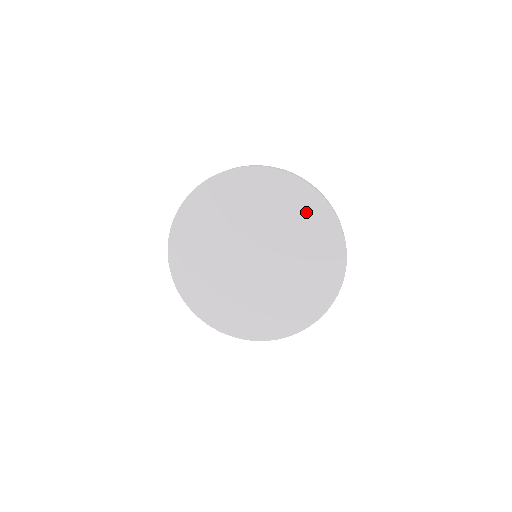
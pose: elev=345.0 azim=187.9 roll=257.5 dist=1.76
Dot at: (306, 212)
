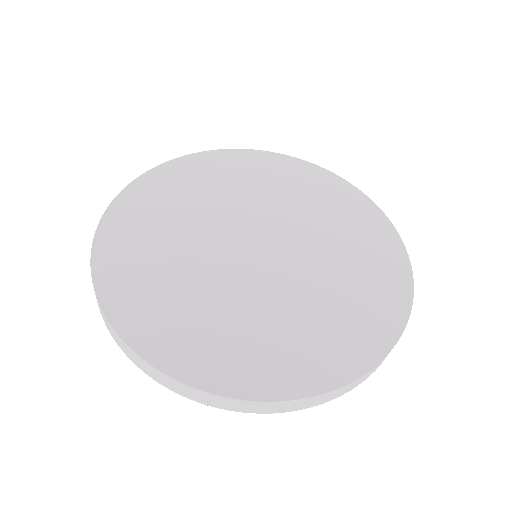
Dot at: (239, 169)
